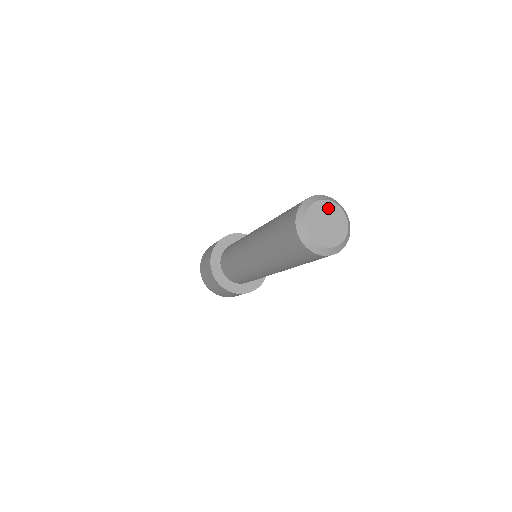
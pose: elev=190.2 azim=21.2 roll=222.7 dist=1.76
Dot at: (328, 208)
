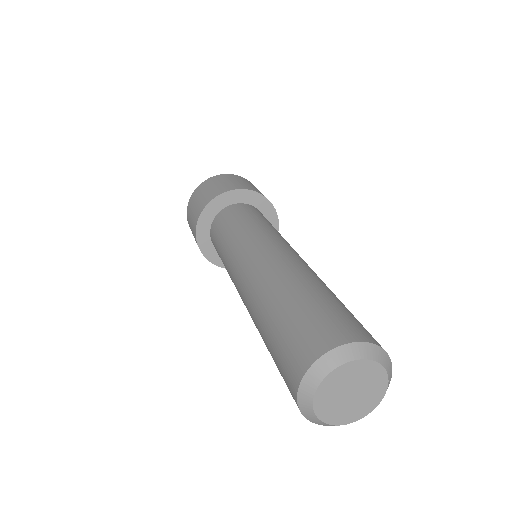
Dot at: (343, 376)
